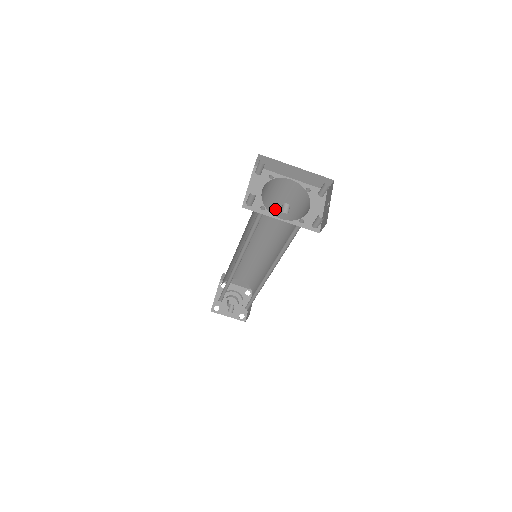
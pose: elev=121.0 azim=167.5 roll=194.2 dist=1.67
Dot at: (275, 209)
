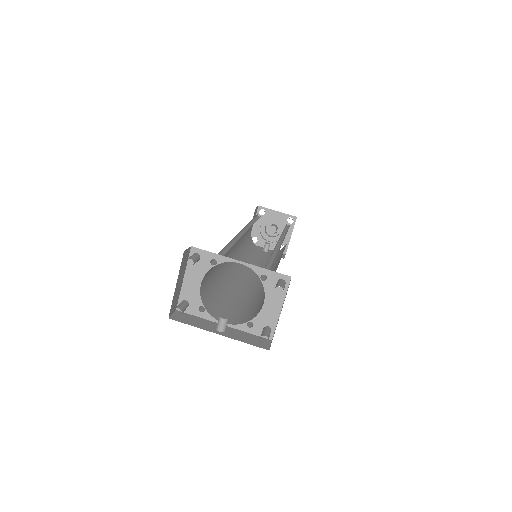
Dot at: occluded
